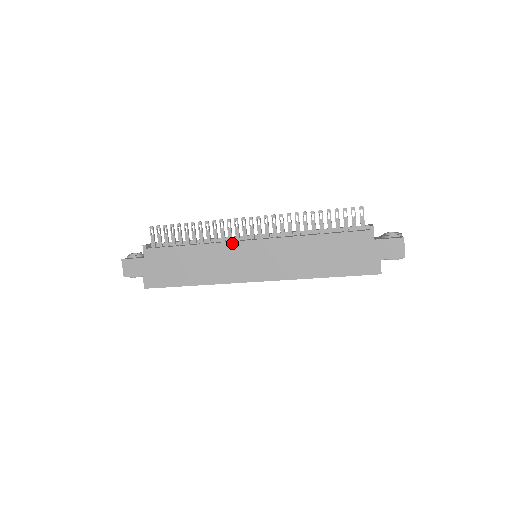
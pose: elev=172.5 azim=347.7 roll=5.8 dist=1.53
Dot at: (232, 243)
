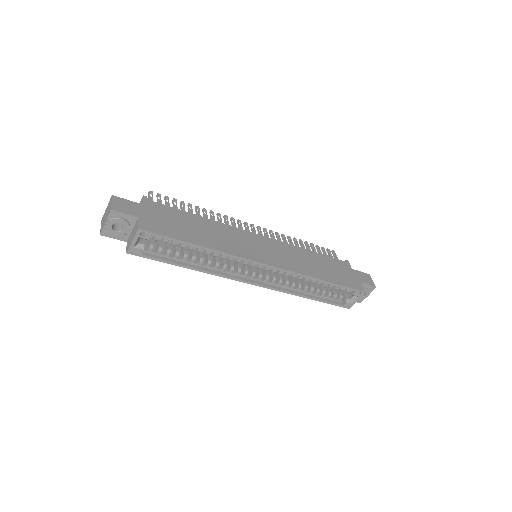
Dot at: (242, 230)
